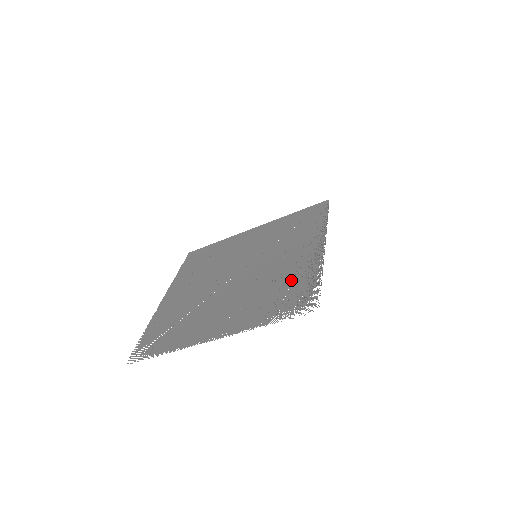
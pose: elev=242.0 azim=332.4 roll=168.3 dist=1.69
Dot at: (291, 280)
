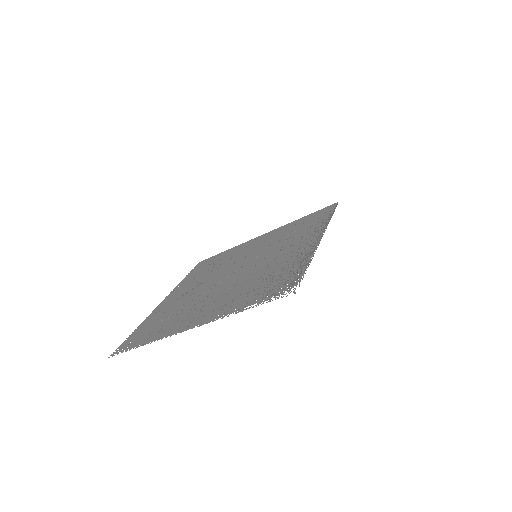
Dot at: (280, 270)
